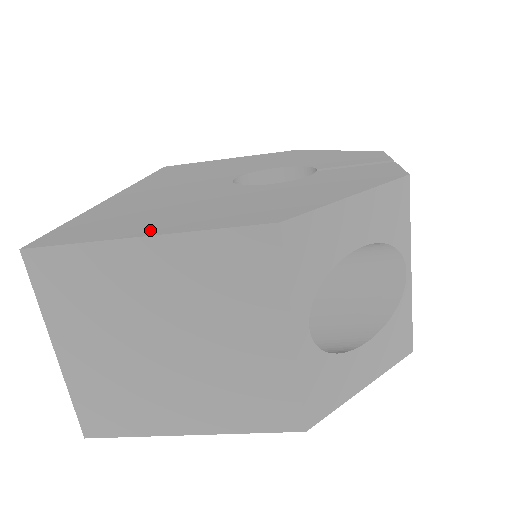
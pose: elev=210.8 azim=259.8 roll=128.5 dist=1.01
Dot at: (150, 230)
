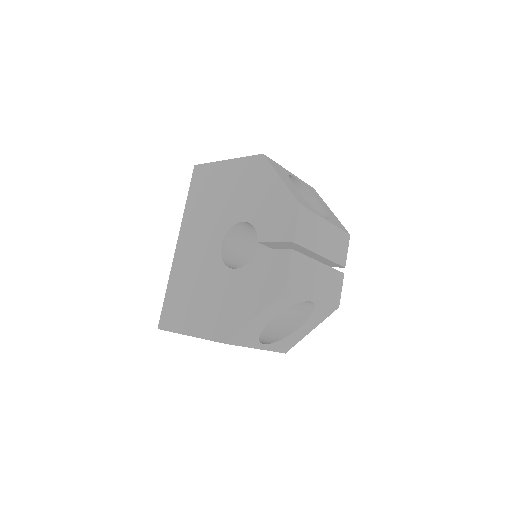
Dot at: (190, 329)
